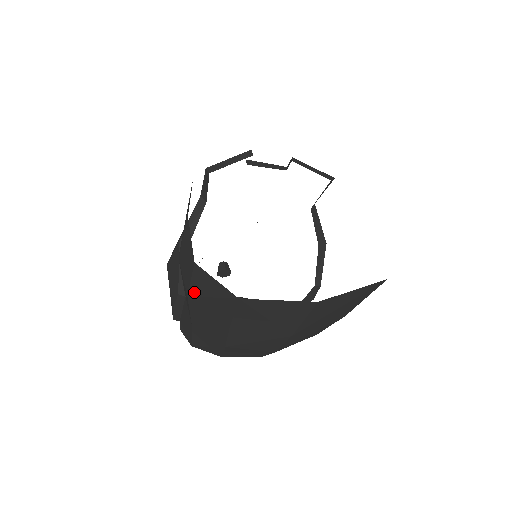
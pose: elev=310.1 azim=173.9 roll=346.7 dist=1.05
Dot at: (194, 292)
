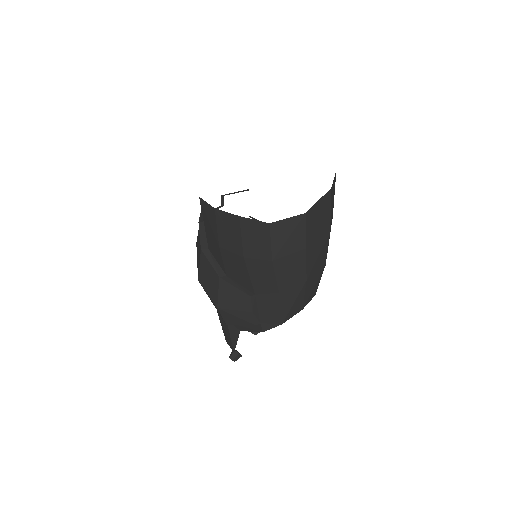
Dot at: (276, 250)
